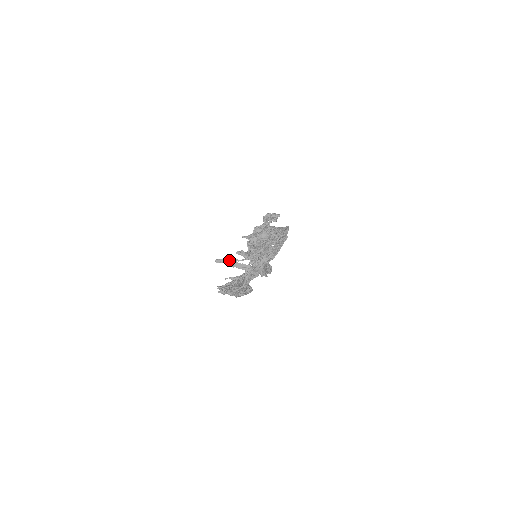
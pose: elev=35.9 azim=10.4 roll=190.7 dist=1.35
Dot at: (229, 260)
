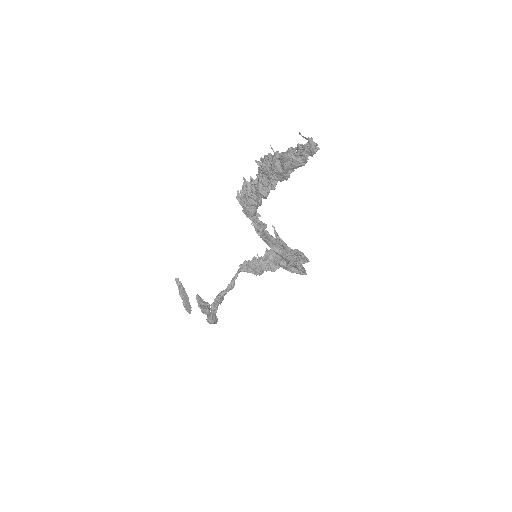
Dot at: occluded
